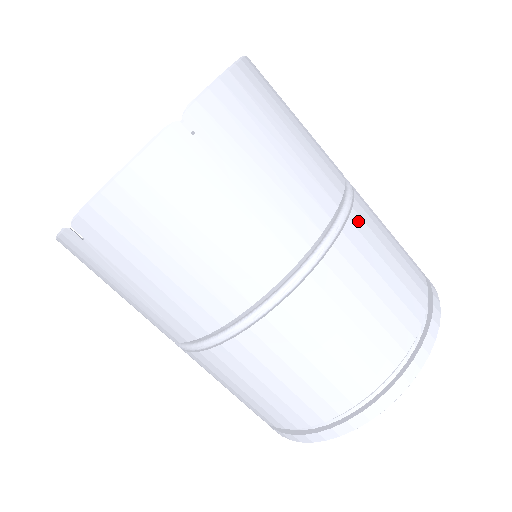
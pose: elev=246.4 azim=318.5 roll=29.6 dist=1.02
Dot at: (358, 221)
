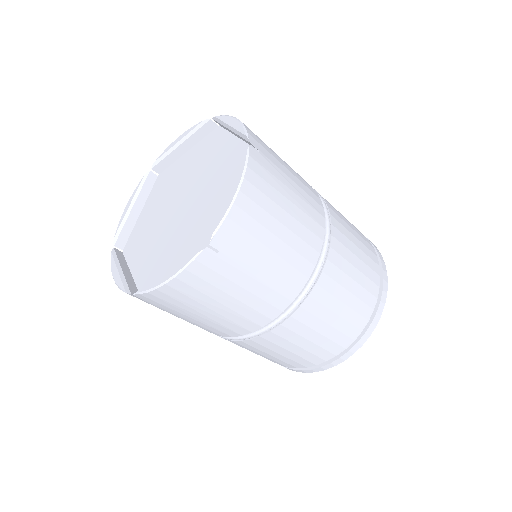
Dot at: (271, 336)
